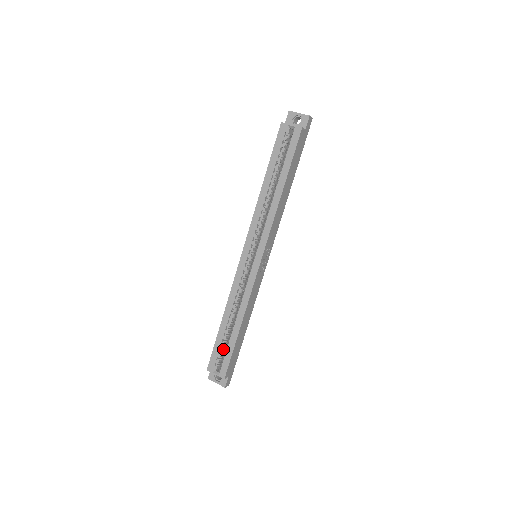
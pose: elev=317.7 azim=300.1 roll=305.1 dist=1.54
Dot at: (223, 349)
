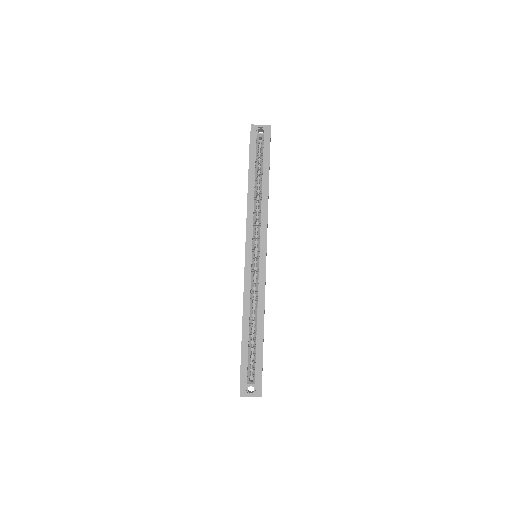
Dot at: (250, 356)
